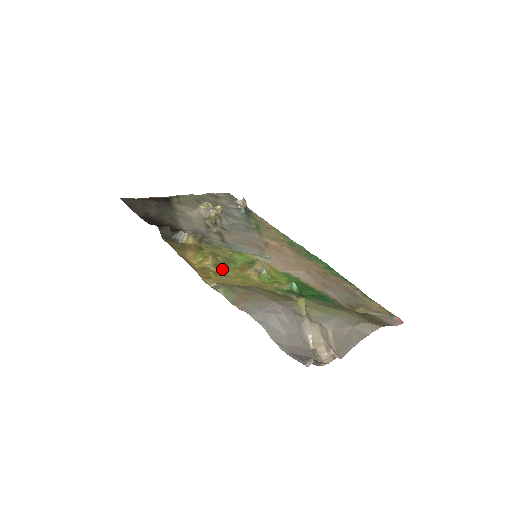
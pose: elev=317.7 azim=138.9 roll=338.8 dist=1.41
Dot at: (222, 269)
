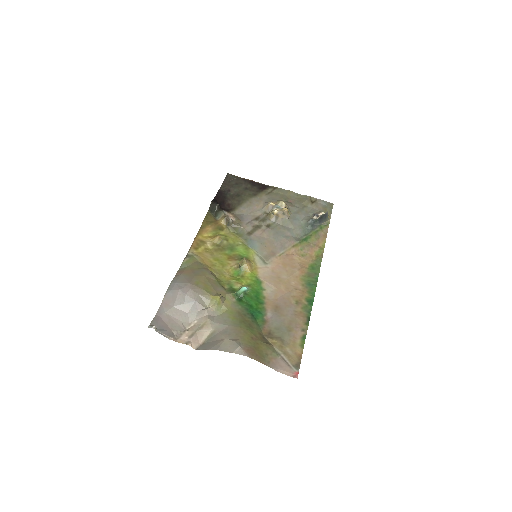
Dot at: (216, 249)
